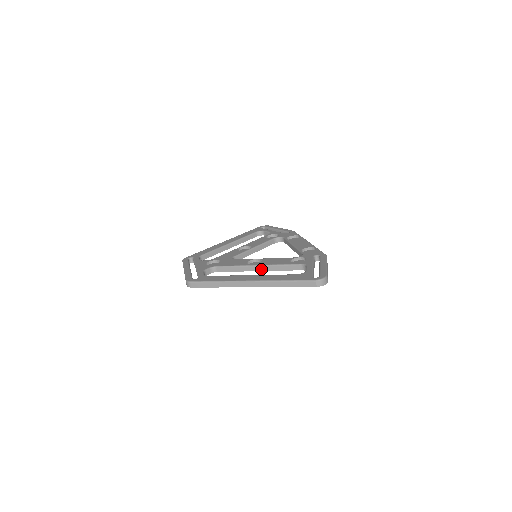
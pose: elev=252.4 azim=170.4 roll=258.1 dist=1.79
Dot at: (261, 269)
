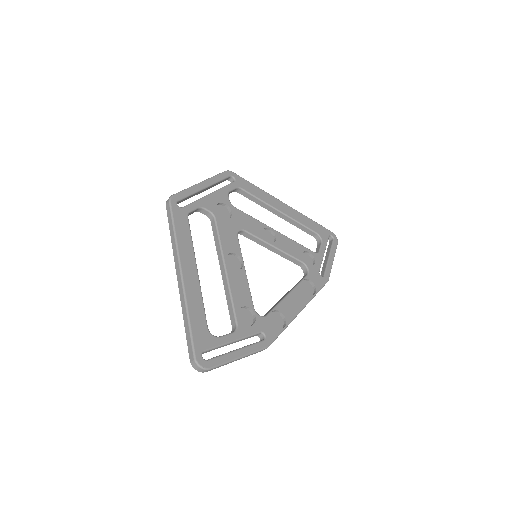
Dot at: (223, 275)
